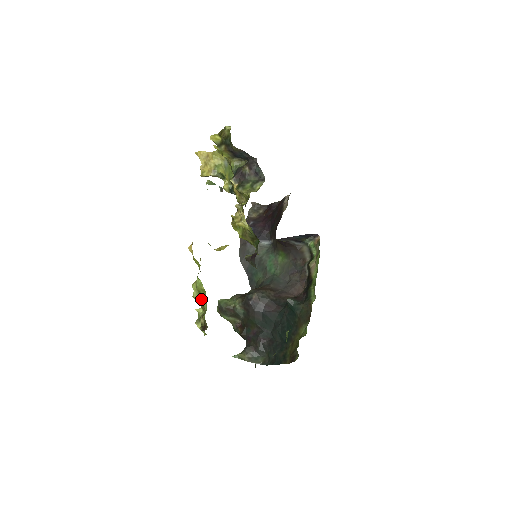
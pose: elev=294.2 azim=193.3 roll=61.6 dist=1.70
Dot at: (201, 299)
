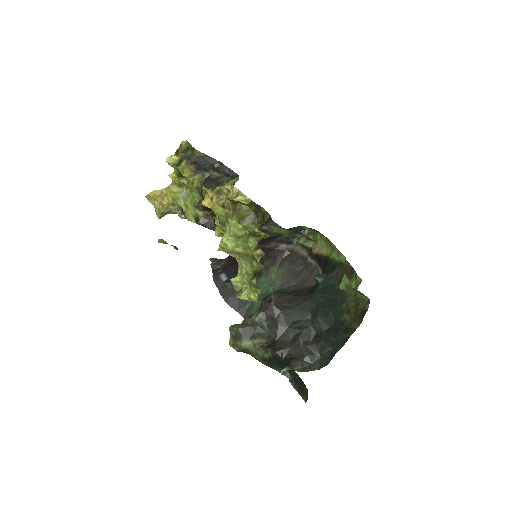
Dot at: (243, 240)
